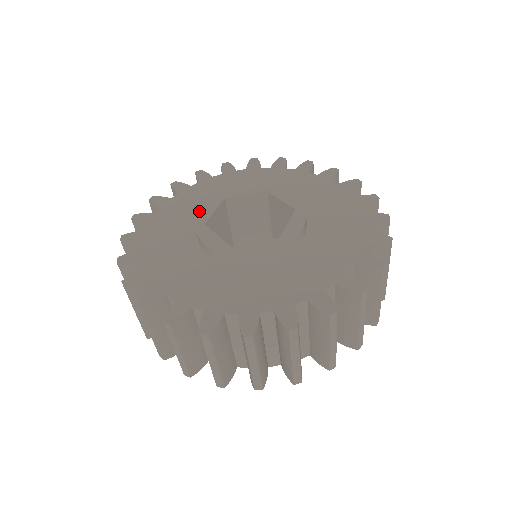
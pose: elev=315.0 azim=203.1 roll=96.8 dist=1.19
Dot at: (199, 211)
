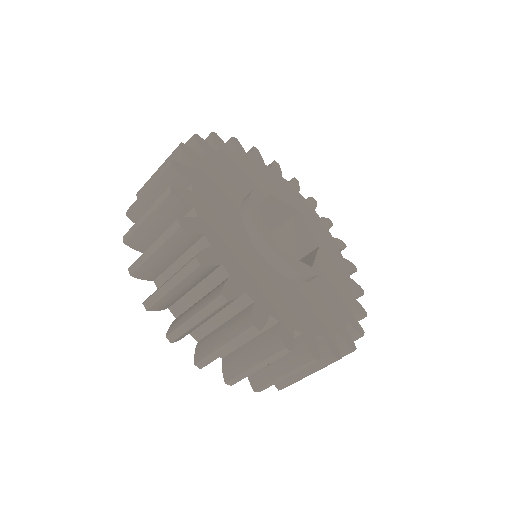
Dot at: (237, 229)
